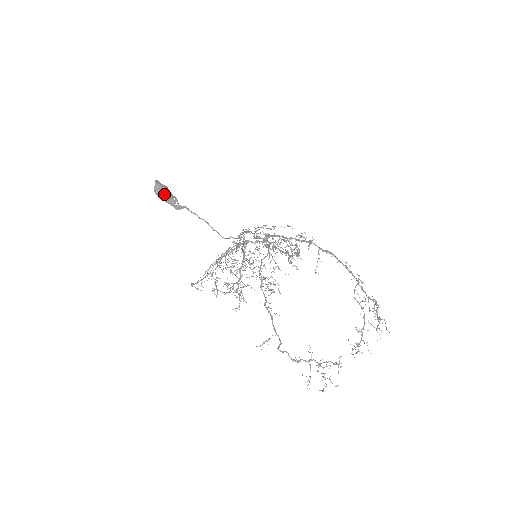
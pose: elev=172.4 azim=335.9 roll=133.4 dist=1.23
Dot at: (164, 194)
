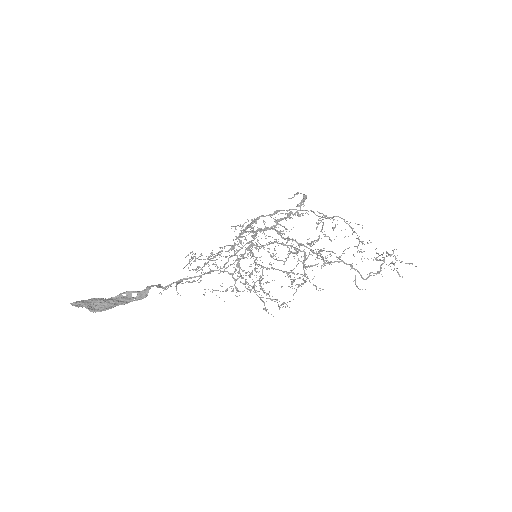
Dot at: (107, 301)
